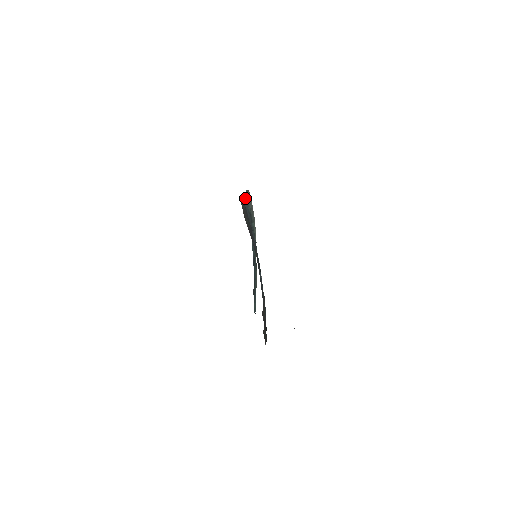
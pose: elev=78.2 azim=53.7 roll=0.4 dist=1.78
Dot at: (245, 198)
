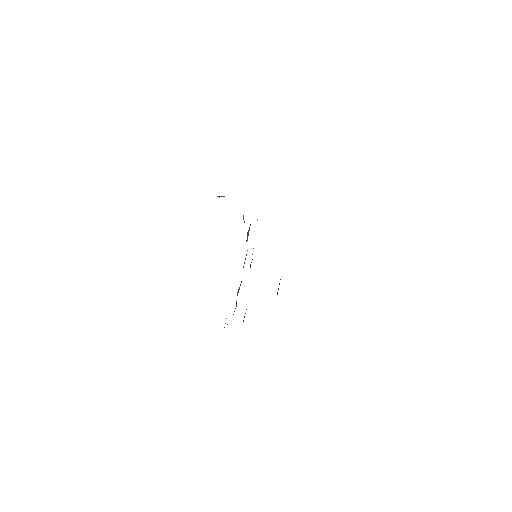
Dot at: occluded
